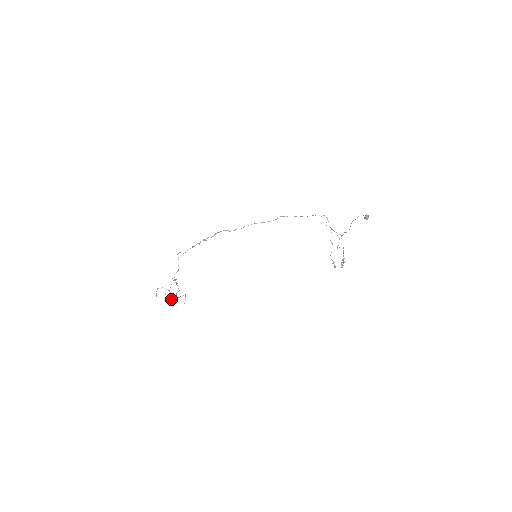
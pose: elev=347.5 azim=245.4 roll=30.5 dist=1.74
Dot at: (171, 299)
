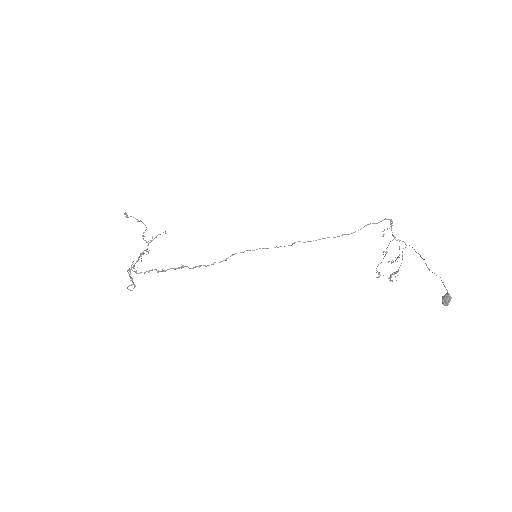
Dot at: occluded
